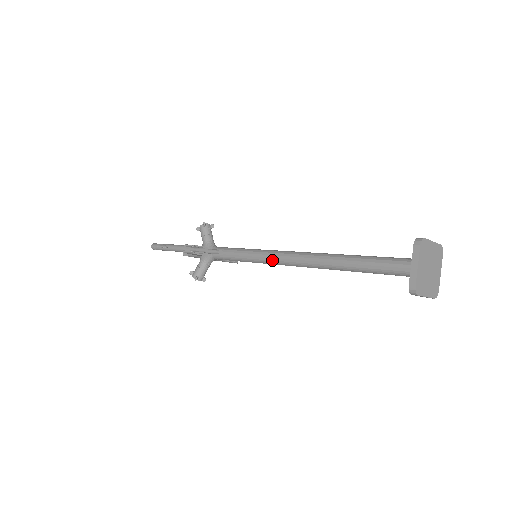
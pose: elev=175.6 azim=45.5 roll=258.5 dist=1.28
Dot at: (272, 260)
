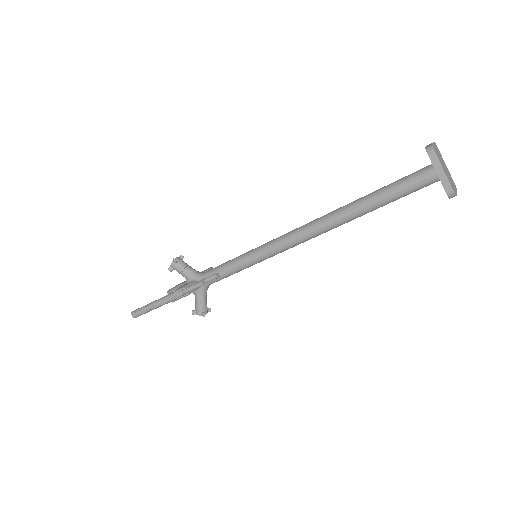
Dot at: (279, 250)
